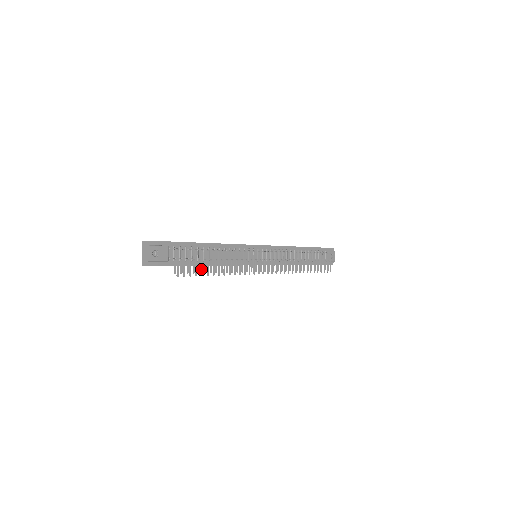
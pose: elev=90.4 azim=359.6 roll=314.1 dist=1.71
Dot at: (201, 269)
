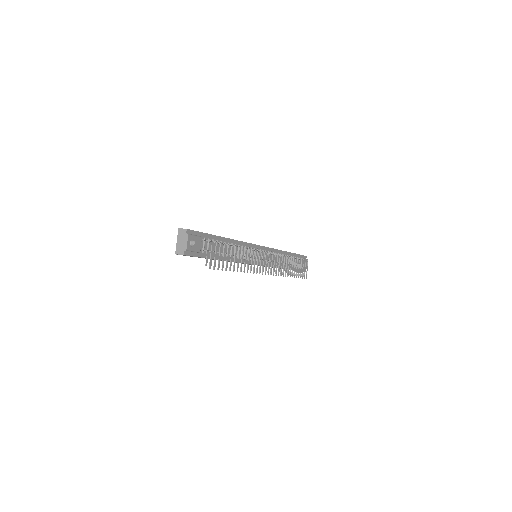
Dot at: (226, 264)
